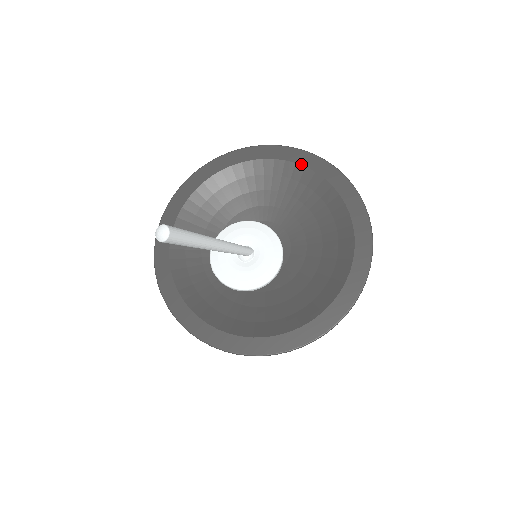
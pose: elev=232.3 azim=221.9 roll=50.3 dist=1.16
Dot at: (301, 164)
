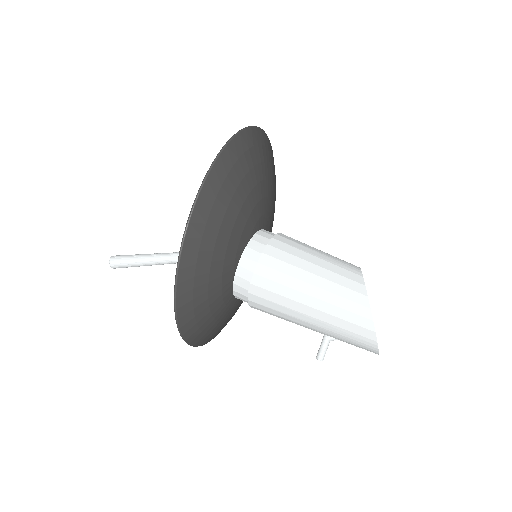
Dot at: occluded
